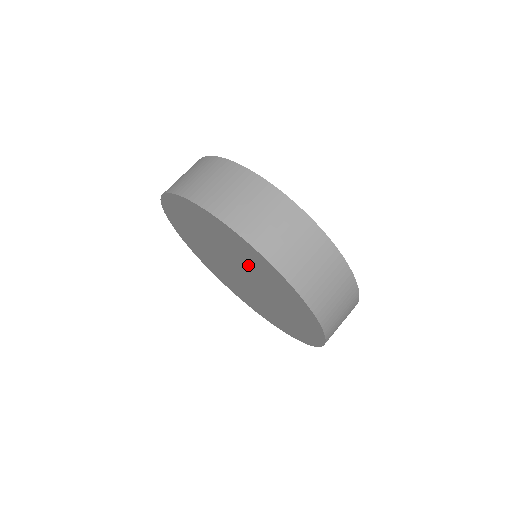
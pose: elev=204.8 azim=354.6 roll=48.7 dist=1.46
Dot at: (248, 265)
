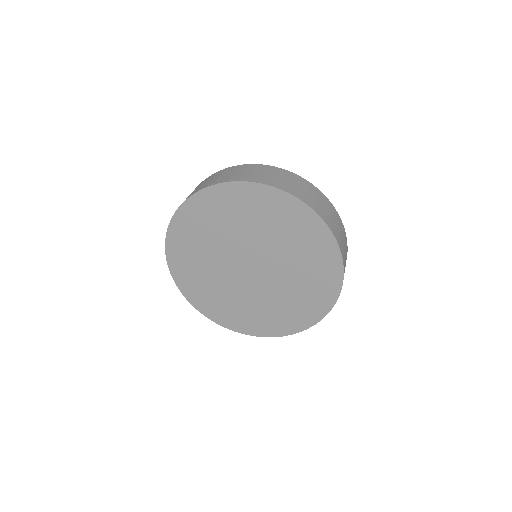
Dot at: (231, 229)
